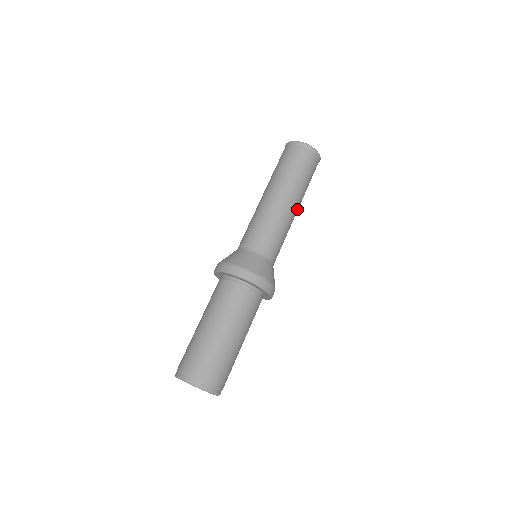
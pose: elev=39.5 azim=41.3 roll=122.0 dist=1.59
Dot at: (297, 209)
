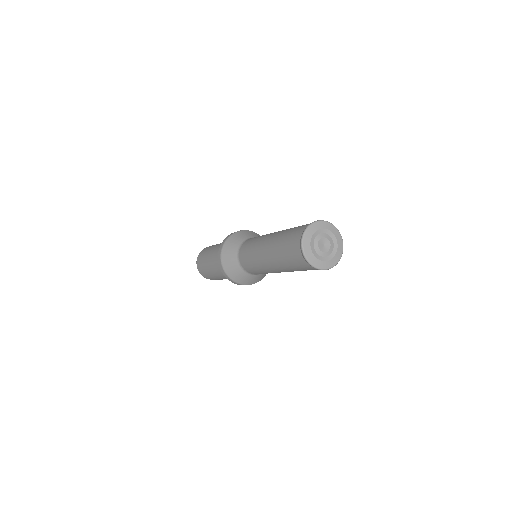
Dot at: occluded
